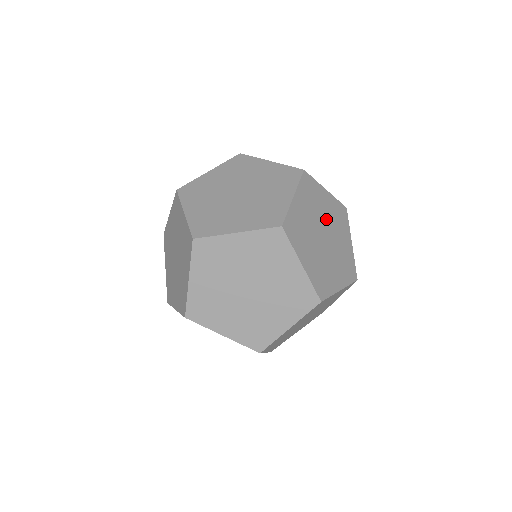
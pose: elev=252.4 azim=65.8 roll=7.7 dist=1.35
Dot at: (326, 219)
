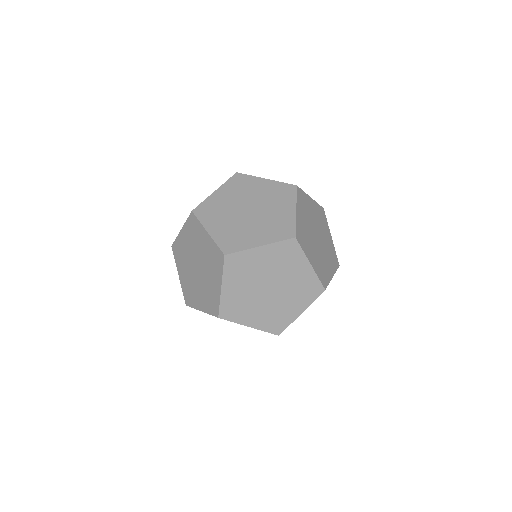
Dot at: (315, 222)
